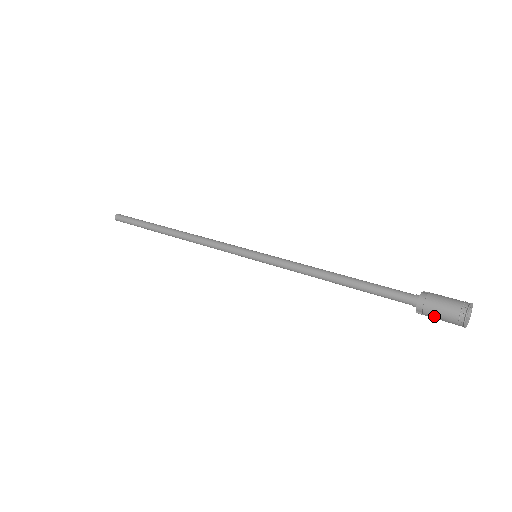
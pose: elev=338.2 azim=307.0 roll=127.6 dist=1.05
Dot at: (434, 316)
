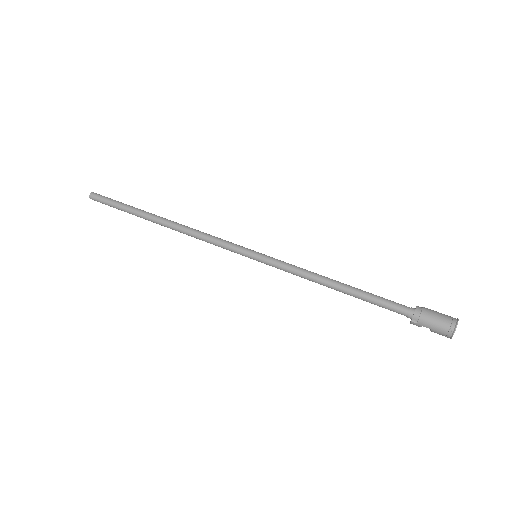
Dot at: (428, 324)
